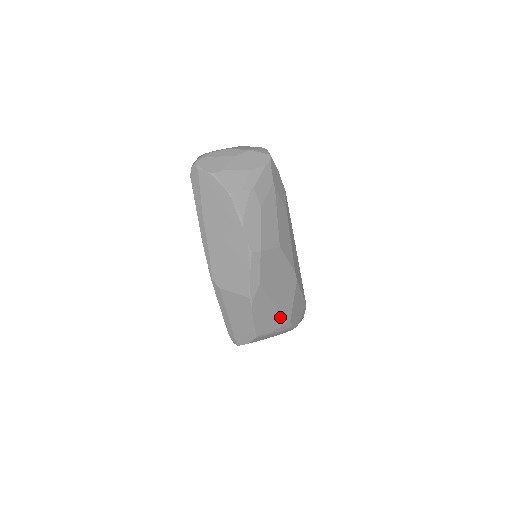
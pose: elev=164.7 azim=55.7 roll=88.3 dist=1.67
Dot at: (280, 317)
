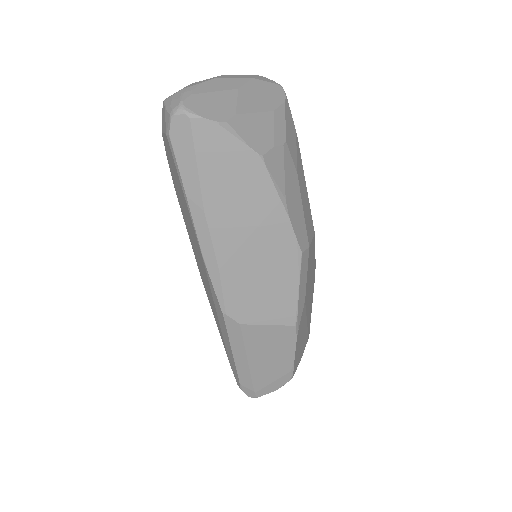
Dot at: (306, 336)
